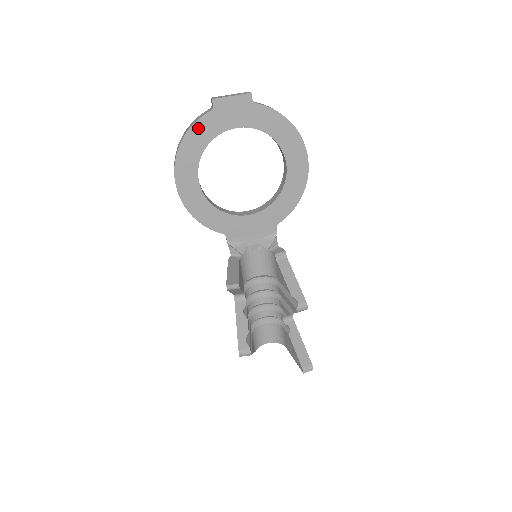
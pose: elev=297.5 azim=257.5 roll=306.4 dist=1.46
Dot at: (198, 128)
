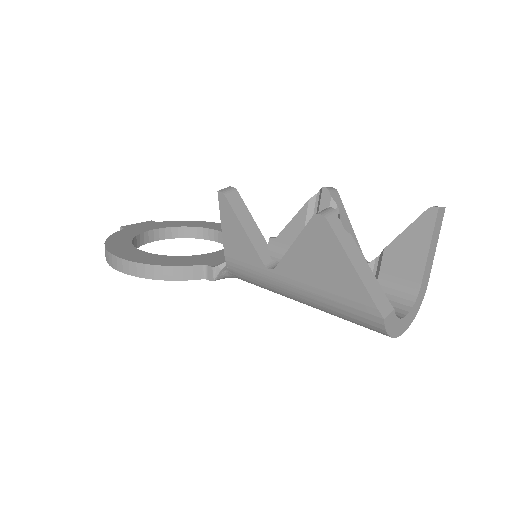
Dot at: (117, 236)
